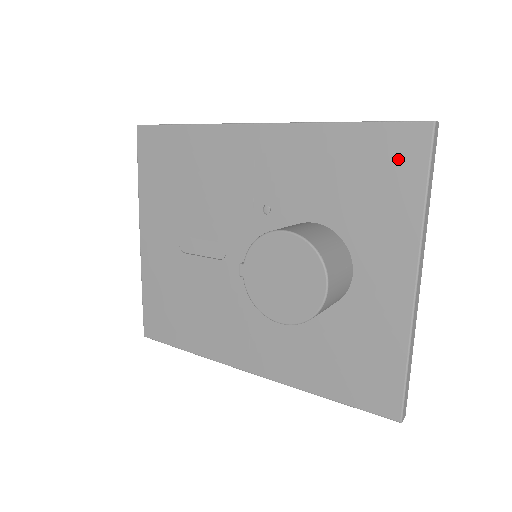
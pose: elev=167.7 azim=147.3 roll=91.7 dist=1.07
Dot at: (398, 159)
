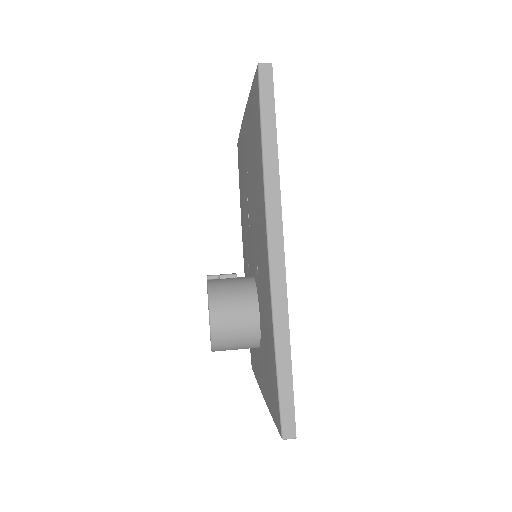
Dot at: (274, 400)
